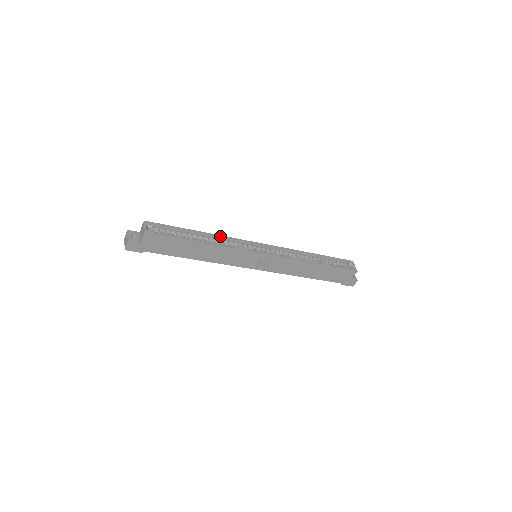
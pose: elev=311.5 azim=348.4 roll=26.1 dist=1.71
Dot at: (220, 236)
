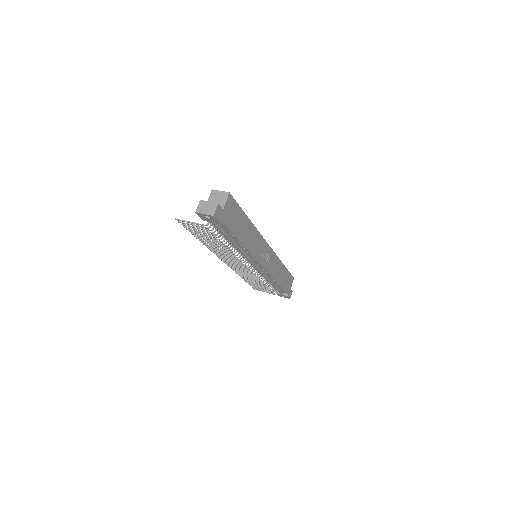
Dot at: occluded
